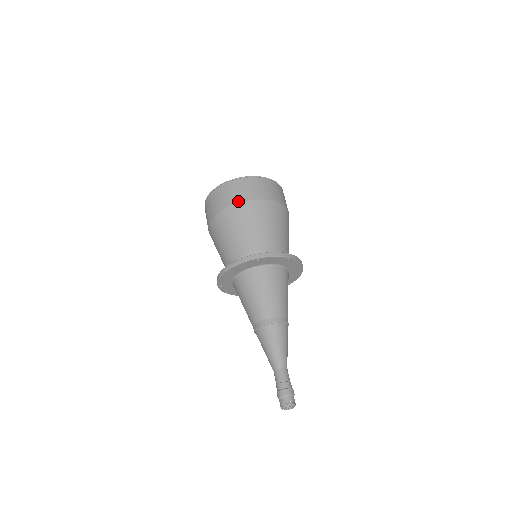
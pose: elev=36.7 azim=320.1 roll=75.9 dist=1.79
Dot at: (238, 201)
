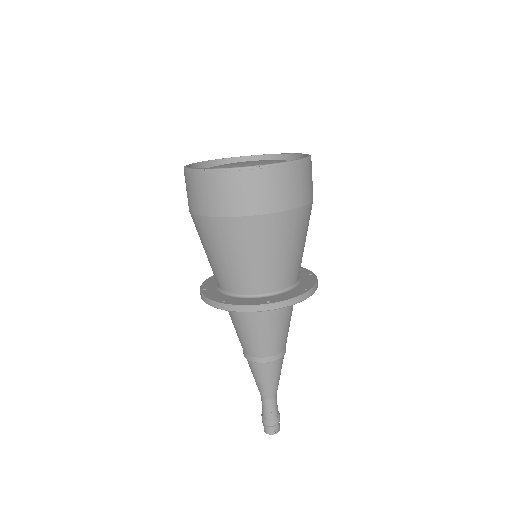
Dot at: (251, 213)
